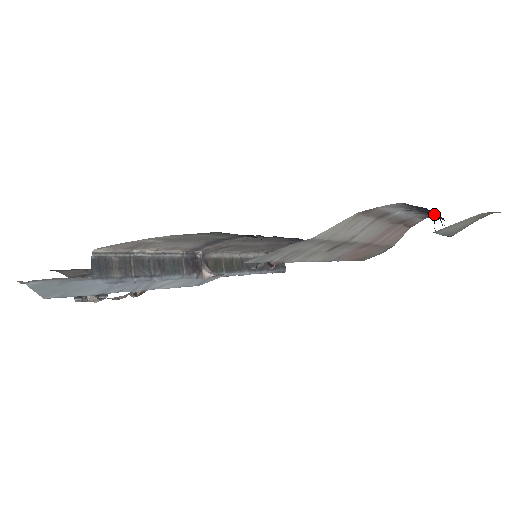
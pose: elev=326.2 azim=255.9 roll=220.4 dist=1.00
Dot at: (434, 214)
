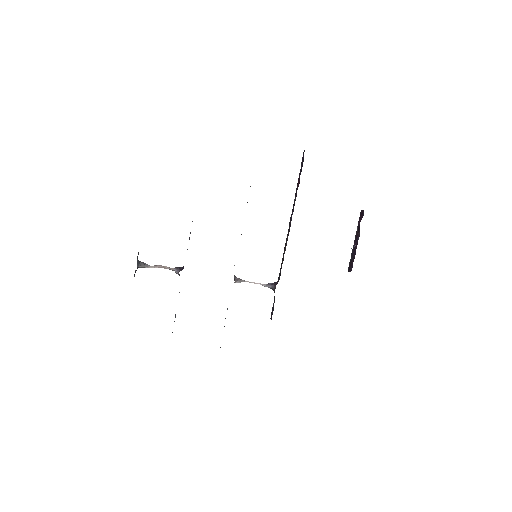
Dot at: occluded
